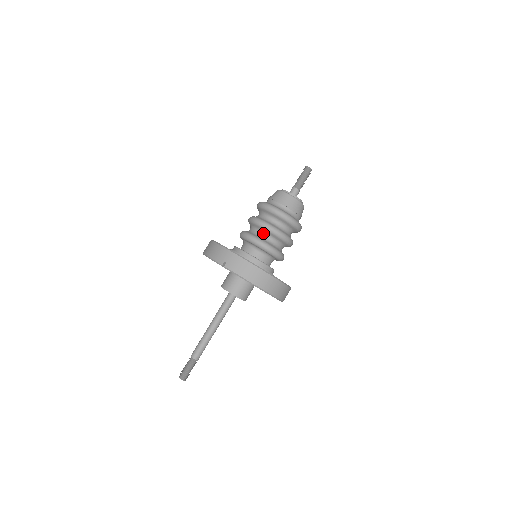
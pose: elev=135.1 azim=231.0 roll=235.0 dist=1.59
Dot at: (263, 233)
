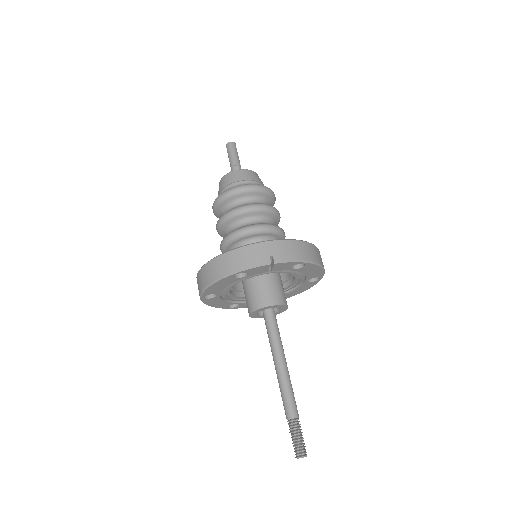
Dot at: (257, 218)
